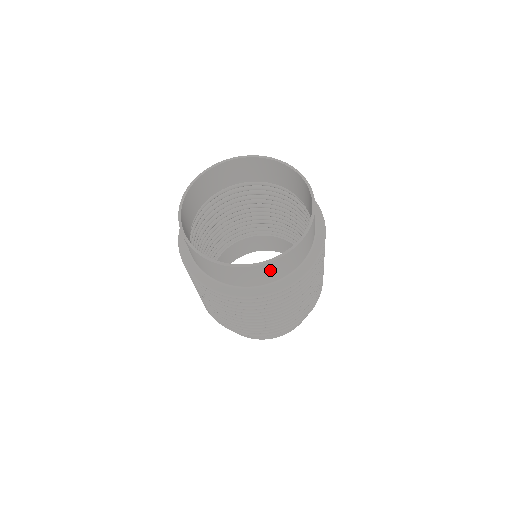
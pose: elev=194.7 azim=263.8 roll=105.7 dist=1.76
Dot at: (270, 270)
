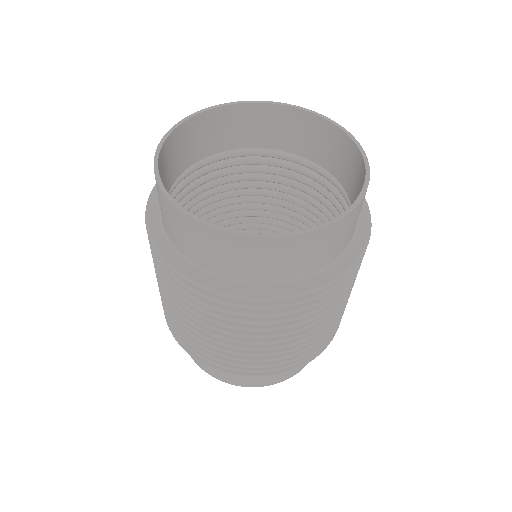
Dot at: (304, 251)
